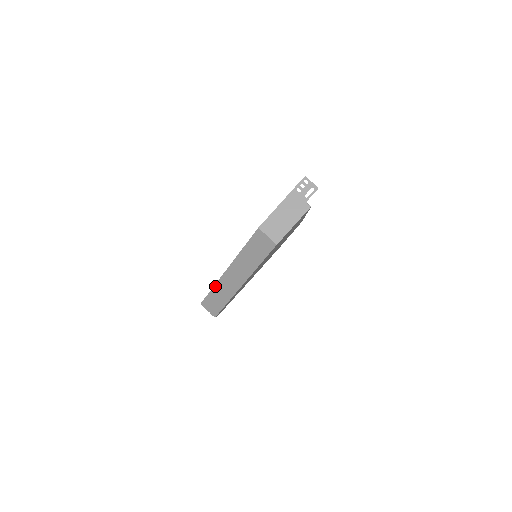
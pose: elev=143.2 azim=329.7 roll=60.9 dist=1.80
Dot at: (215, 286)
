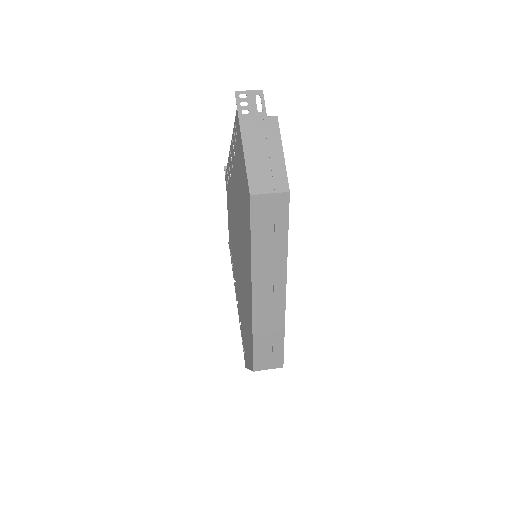
Dot at: (254, 331)
